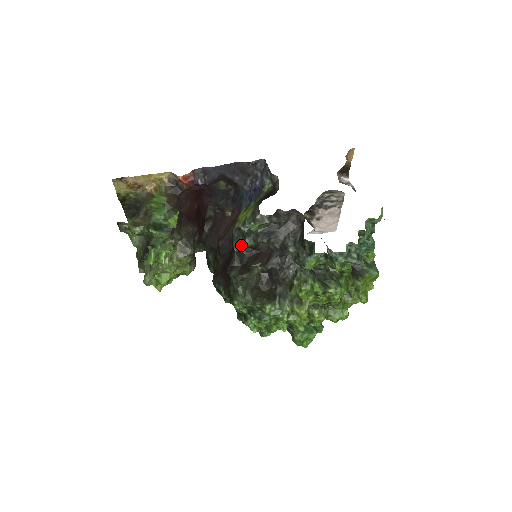
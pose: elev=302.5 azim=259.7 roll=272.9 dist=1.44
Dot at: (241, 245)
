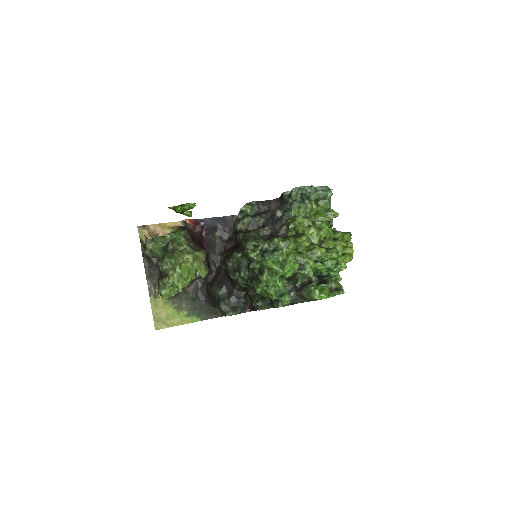
Dot at: (242, 223)
